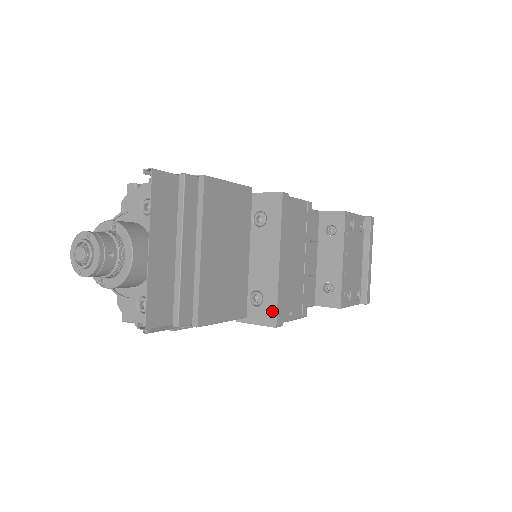
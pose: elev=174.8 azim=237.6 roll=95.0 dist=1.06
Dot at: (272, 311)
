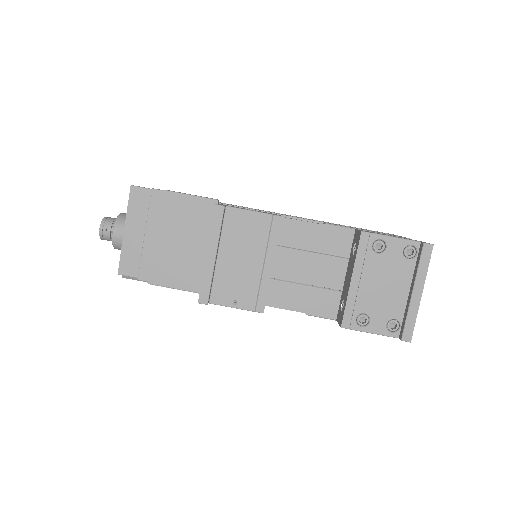
Dot at: (200, 291)
